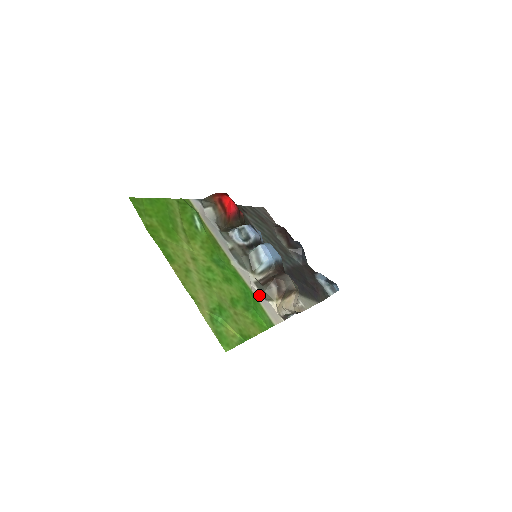
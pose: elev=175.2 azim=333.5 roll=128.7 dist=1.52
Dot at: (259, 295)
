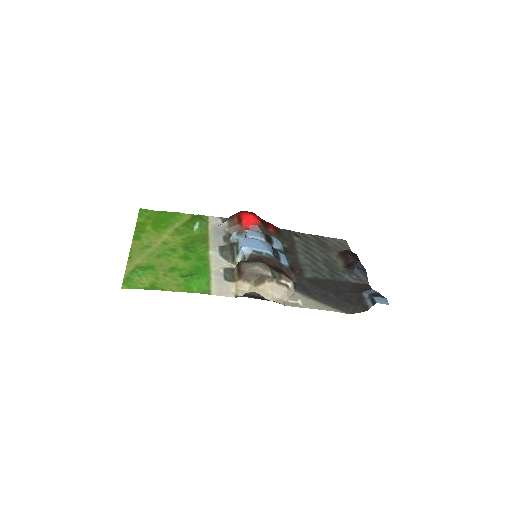
Dot at: (219, 275)
